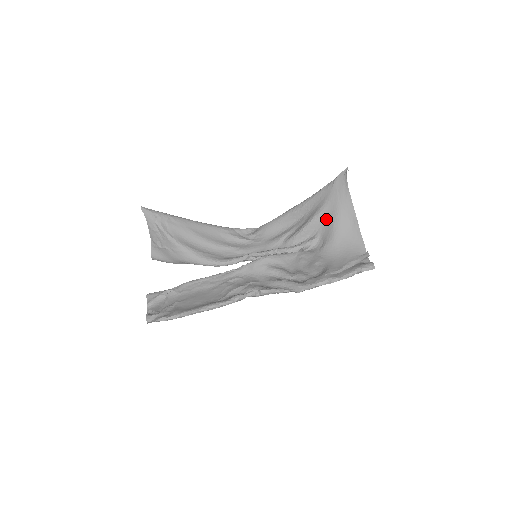
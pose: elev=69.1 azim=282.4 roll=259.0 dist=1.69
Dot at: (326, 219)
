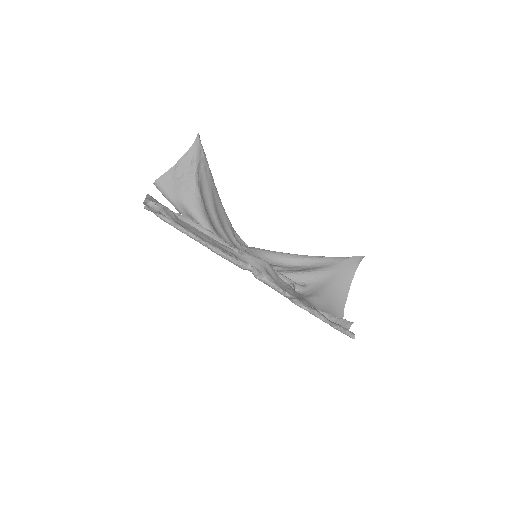
Dot at: (322, 280)
